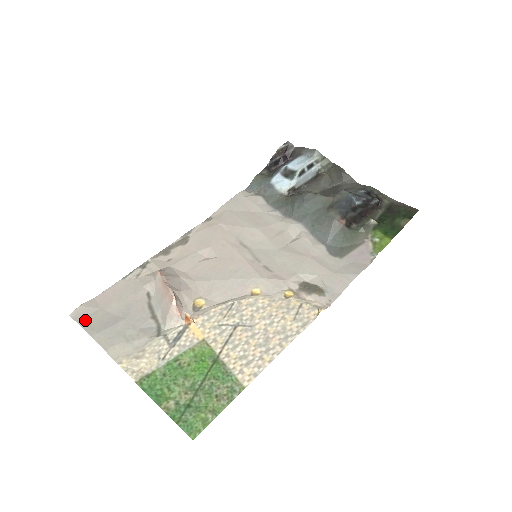
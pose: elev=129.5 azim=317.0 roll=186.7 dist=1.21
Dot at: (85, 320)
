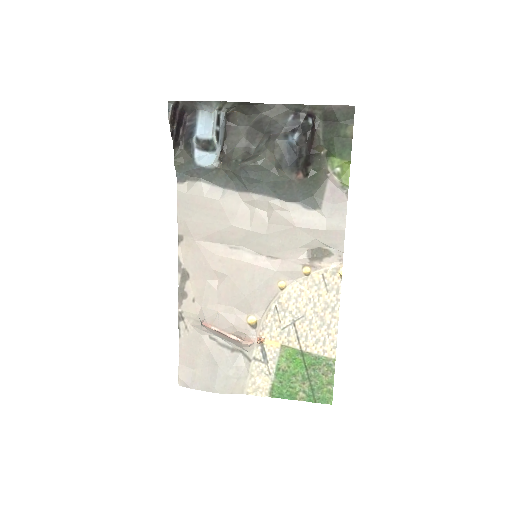
Dot at: (195, 384)
